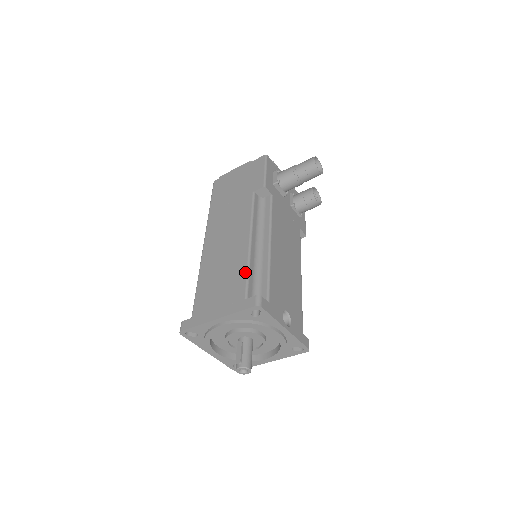
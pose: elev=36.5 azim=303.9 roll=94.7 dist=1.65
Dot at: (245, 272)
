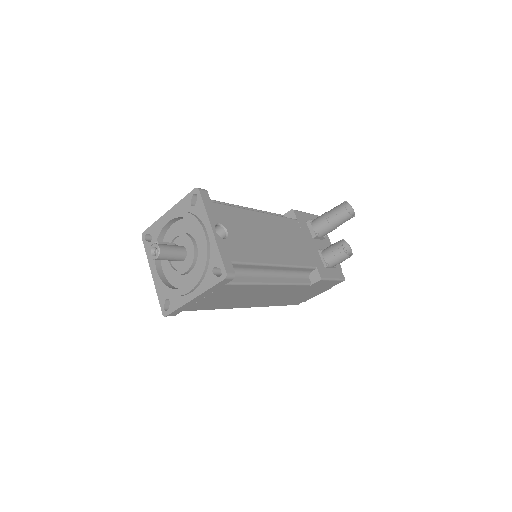
Dot at: occluded
